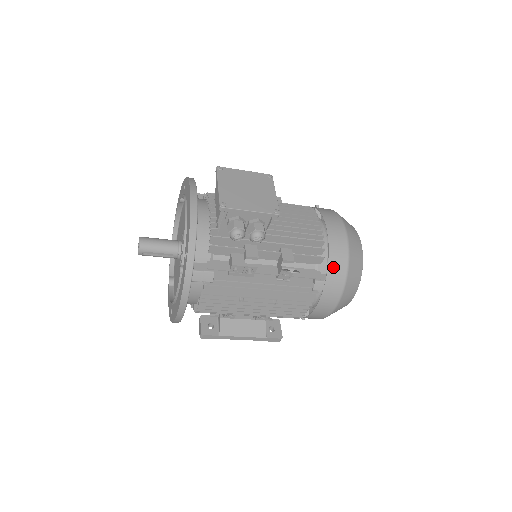
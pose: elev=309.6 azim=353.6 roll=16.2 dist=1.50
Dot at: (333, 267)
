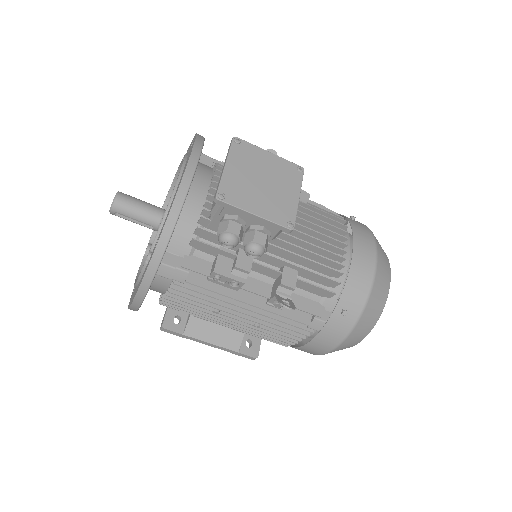
Dot at: (343, 308)
